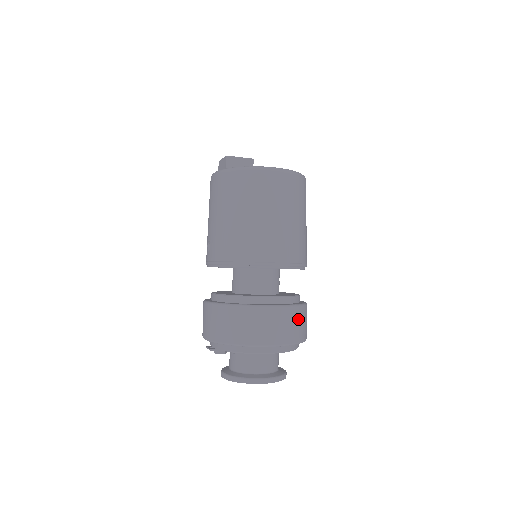
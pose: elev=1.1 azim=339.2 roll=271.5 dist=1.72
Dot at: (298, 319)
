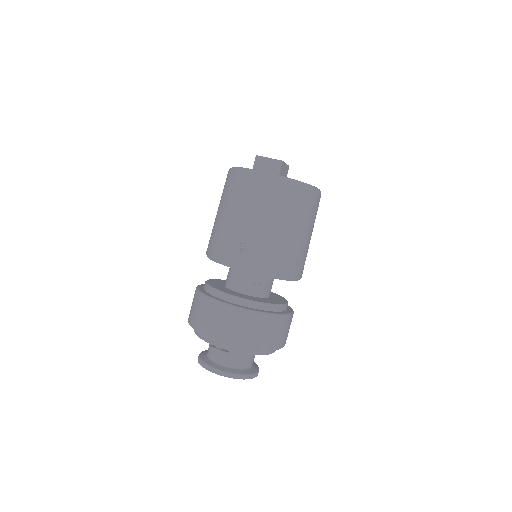
Dot at: occluded
